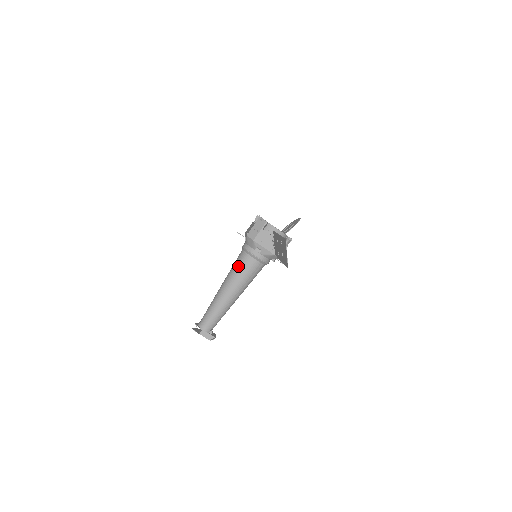
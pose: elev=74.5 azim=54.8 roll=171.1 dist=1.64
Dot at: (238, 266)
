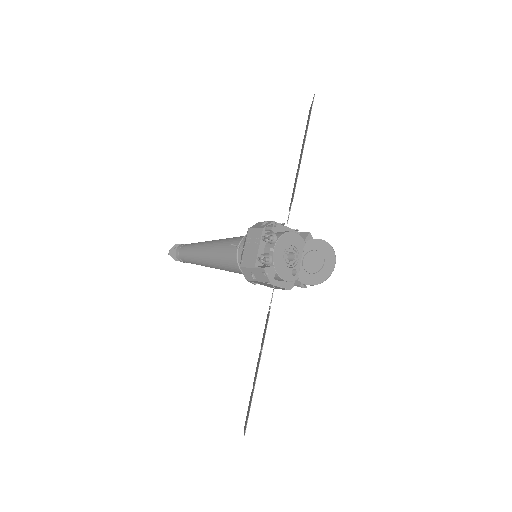
Dot at: (226, 264)
